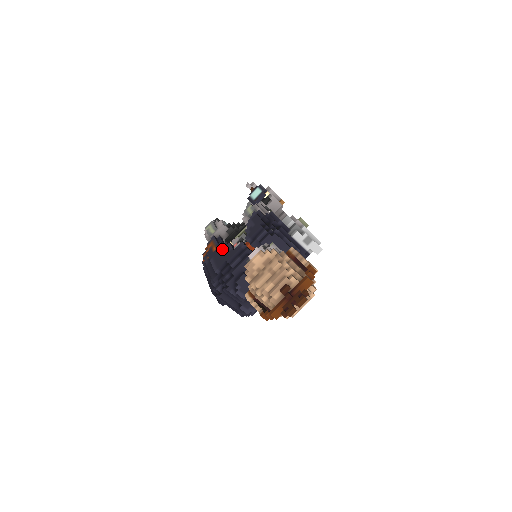
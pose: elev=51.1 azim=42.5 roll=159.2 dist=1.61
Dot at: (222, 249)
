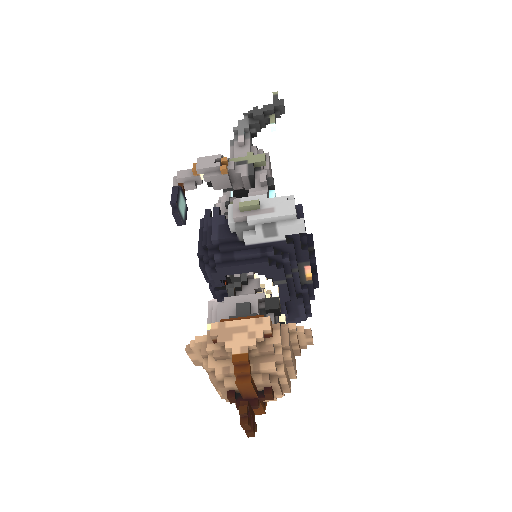
Dot at: occluded
